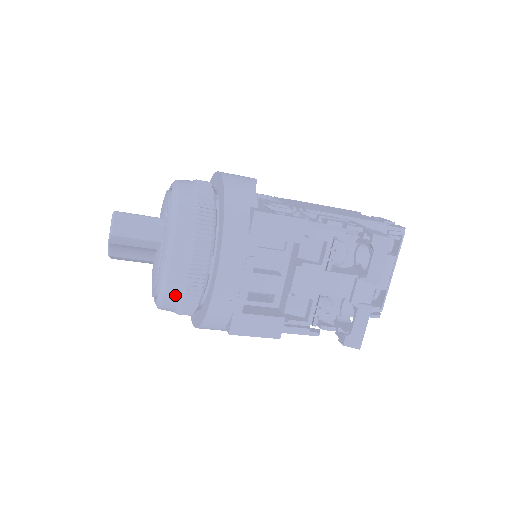
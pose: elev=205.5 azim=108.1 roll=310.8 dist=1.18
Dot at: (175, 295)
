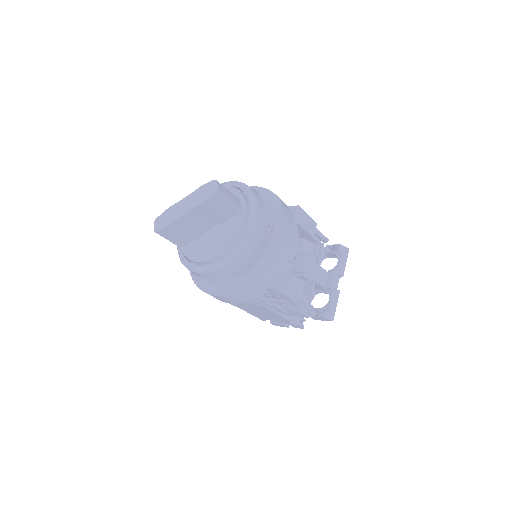
Dot at: (248, 251)
